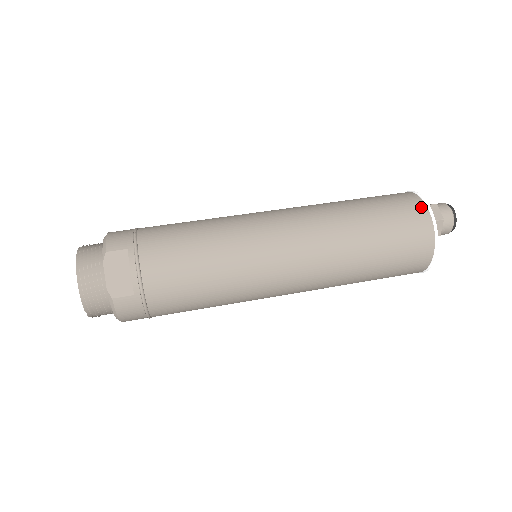
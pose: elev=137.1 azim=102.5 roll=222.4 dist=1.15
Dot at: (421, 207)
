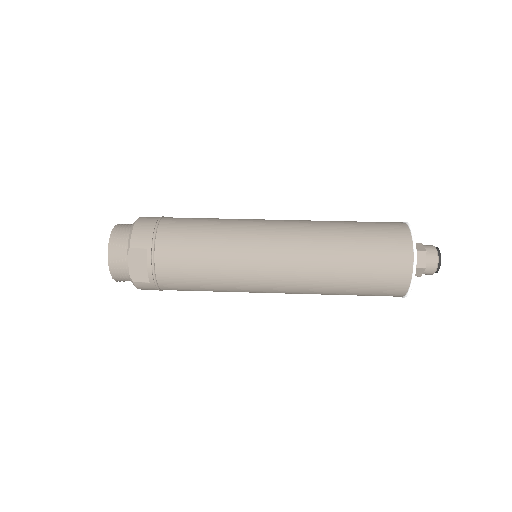
Dot at: (408, 255)
